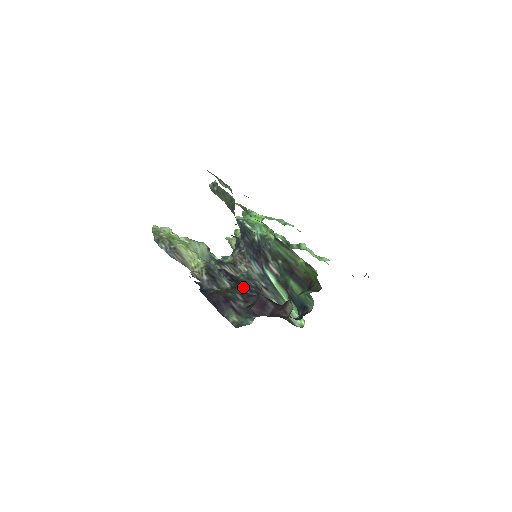
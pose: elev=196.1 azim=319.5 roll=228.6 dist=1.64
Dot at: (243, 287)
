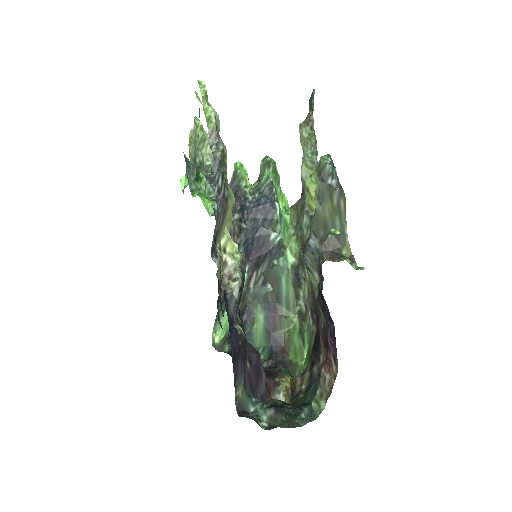
Dot at: occluded
